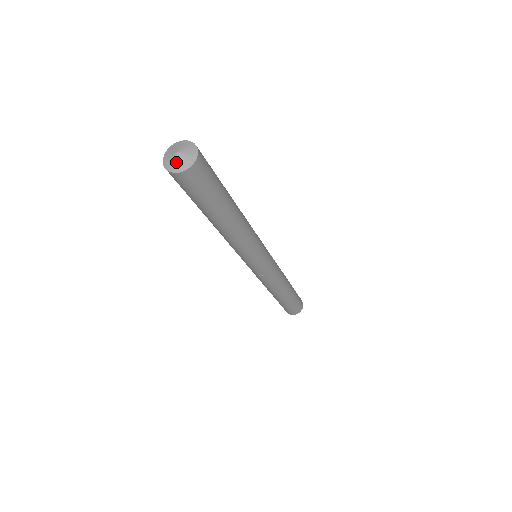
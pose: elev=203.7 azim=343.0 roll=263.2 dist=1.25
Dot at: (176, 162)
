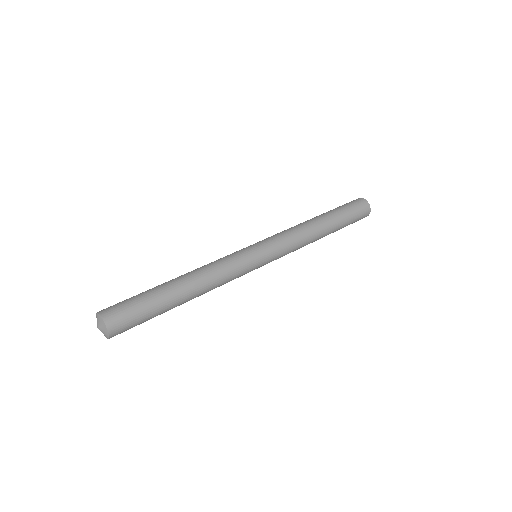
Dot at: occluded
